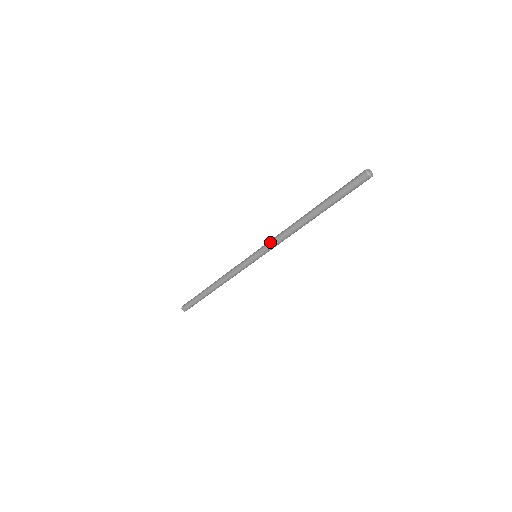
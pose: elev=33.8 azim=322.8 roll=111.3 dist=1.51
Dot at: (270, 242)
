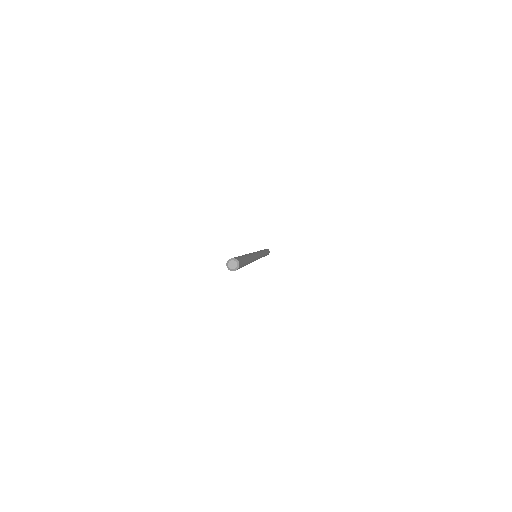
Dot at: occluded
